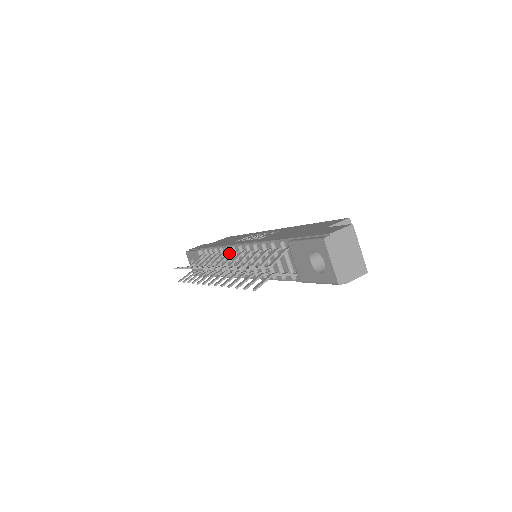
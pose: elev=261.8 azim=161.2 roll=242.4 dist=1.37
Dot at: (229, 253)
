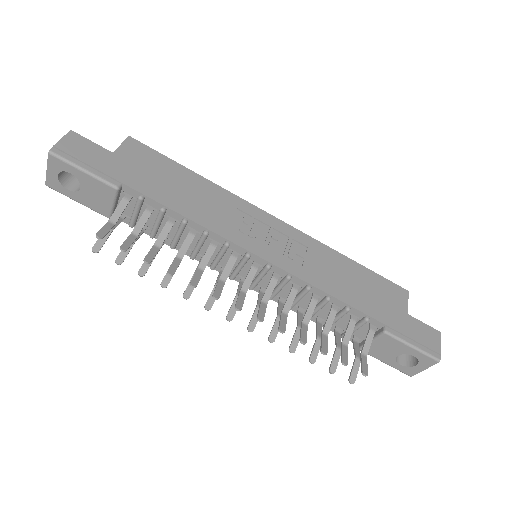
Dot at: occluded
